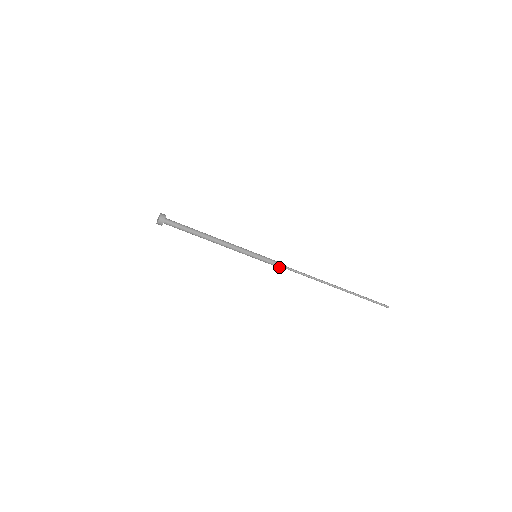
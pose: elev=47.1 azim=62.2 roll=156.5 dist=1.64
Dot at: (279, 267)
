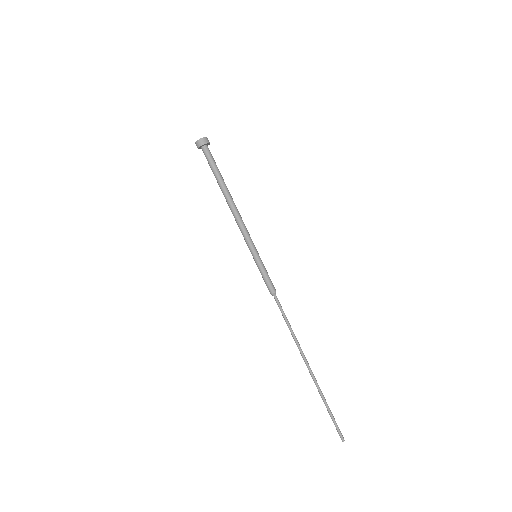
Dot at: (269, 287)
